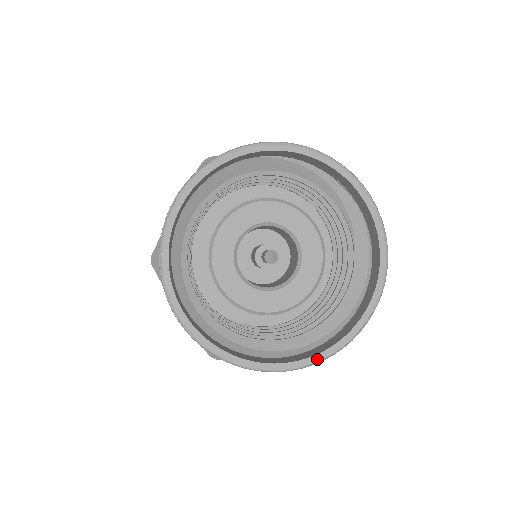
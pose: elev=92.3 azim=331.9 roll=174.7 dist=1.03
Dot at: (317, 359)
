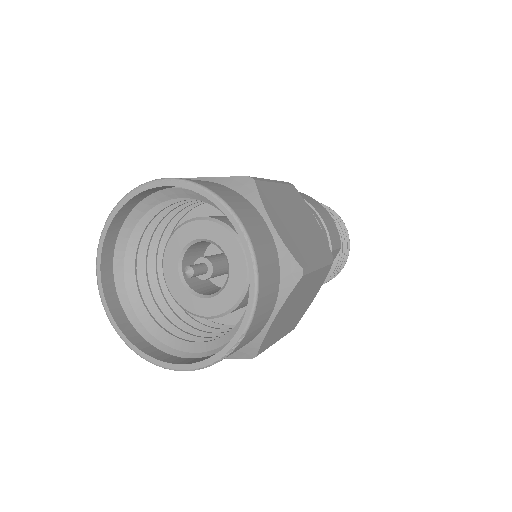
Dot at: (198, 366)
